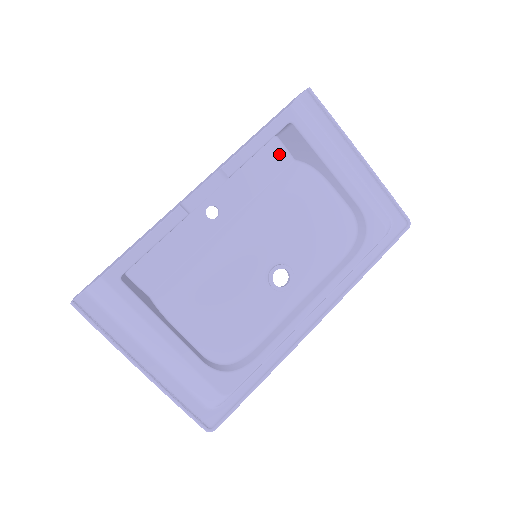
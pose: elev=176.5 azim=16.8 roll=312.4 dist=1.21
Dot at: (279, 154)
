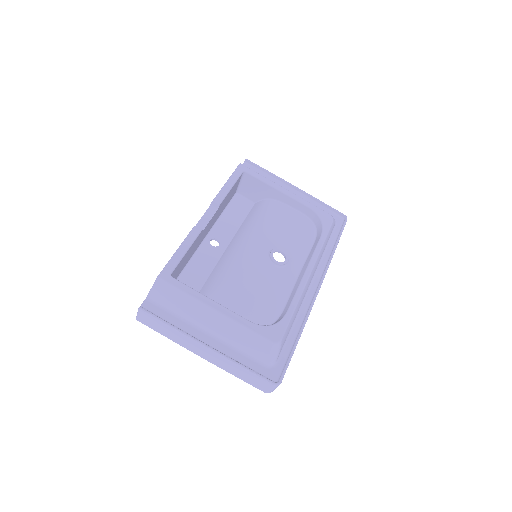
Dot at: (243, 202)
